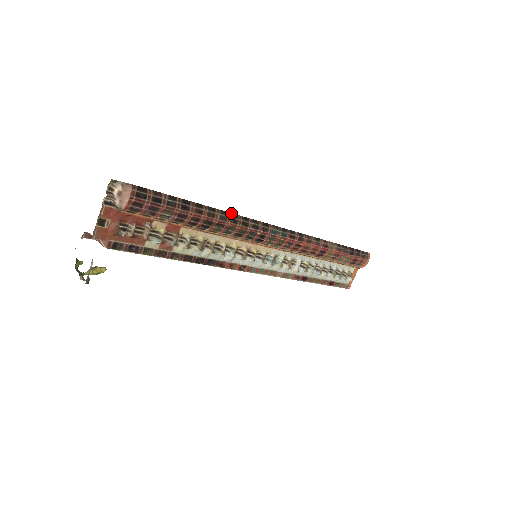
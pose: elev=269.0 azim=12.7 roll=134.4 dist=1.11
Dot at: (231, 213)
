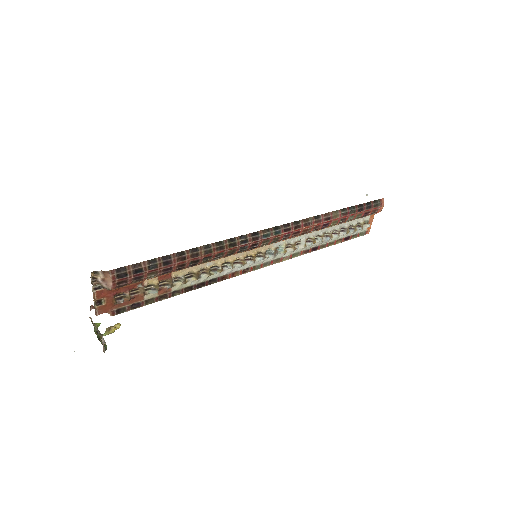
Dot at: (215, 242)
